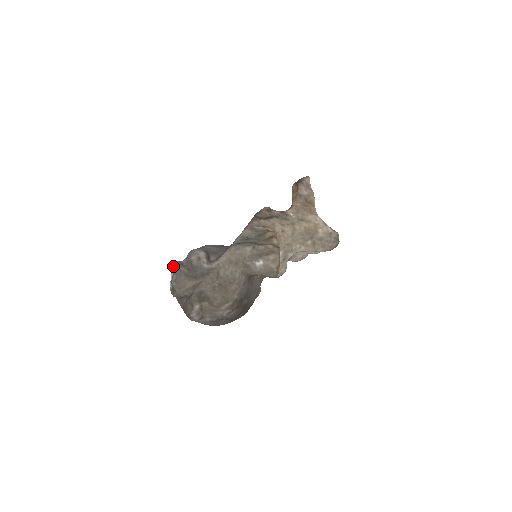
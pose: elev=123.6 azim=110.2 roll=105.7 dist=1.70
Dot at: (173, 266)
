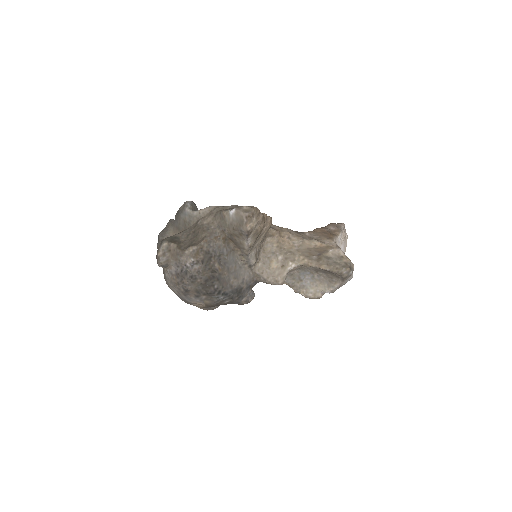
Dot at: occluded
